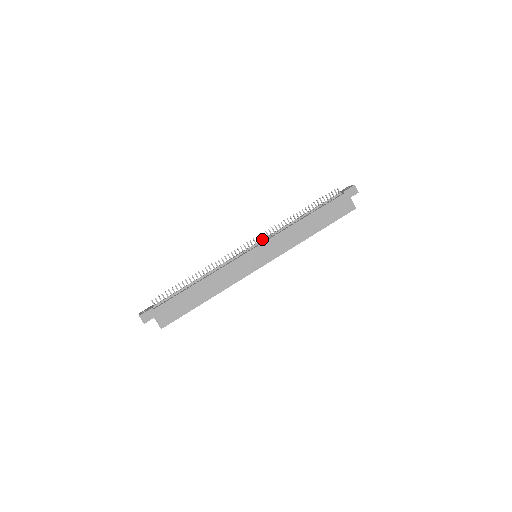
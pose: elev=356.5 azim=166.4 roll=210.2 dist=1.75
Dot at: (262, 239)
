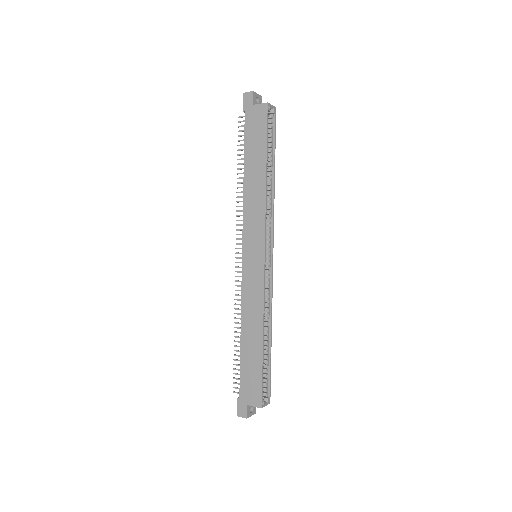
Dot at: (241, 239)
